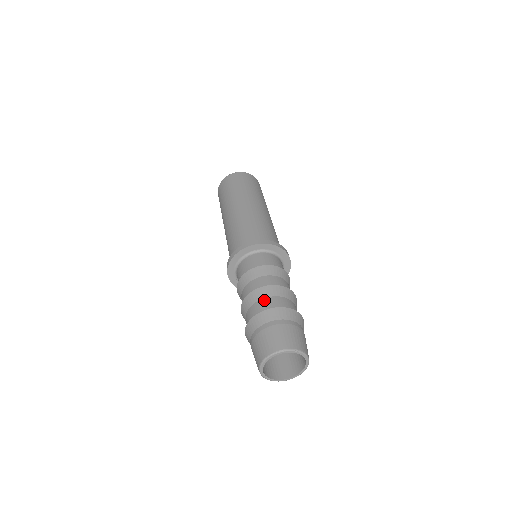
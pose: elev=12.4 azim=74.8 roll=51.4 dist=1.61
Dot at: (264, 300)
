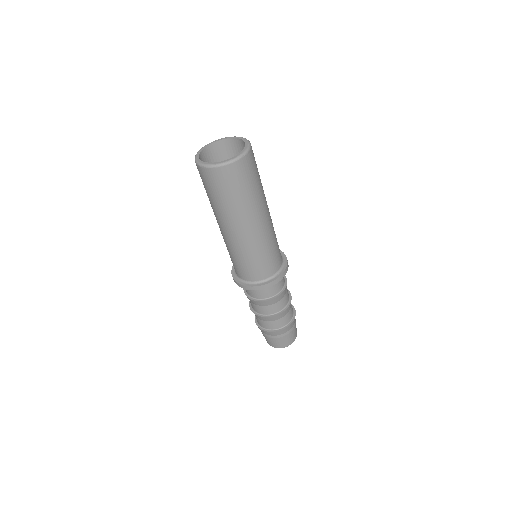
Dot at: (284, 318)
